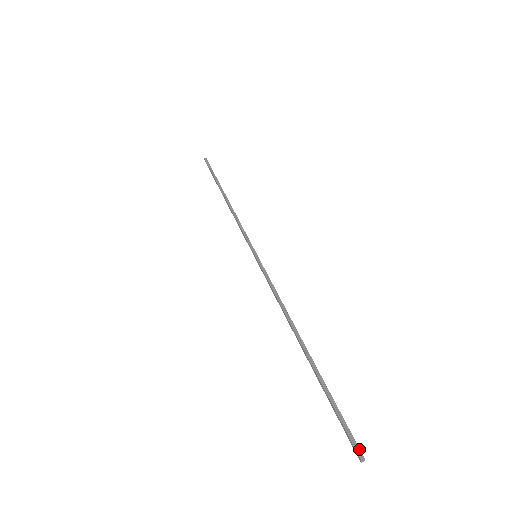
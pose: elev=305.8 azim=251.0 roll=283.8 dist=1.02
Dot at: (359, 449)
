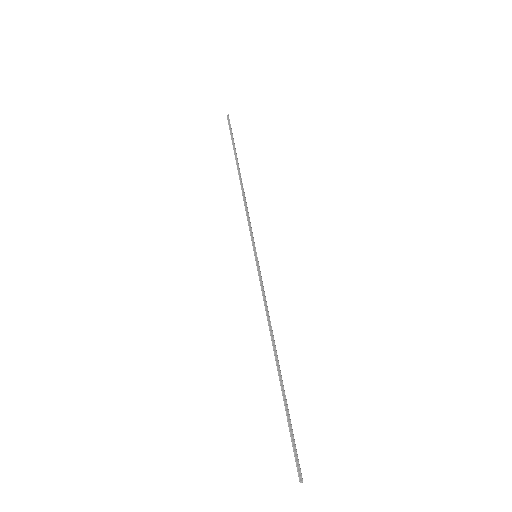
Dot at: (300, 473)
